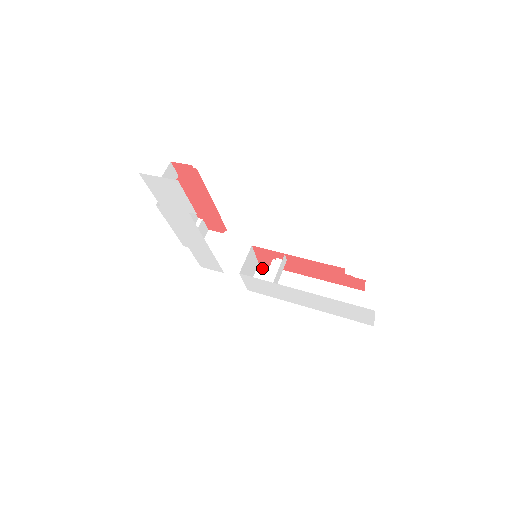
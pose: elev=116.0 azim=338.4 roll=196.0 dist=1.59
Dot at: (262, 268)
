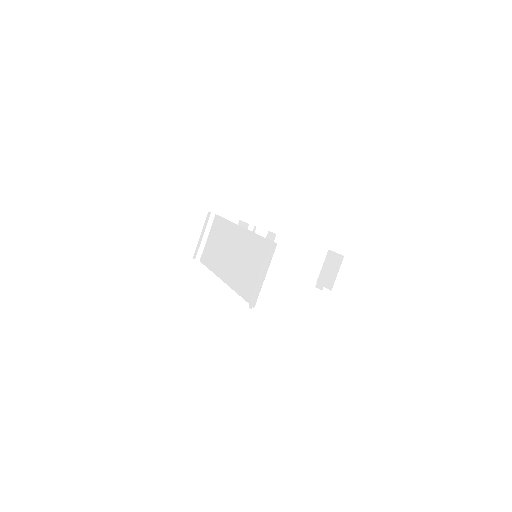
Dot at: occluded
